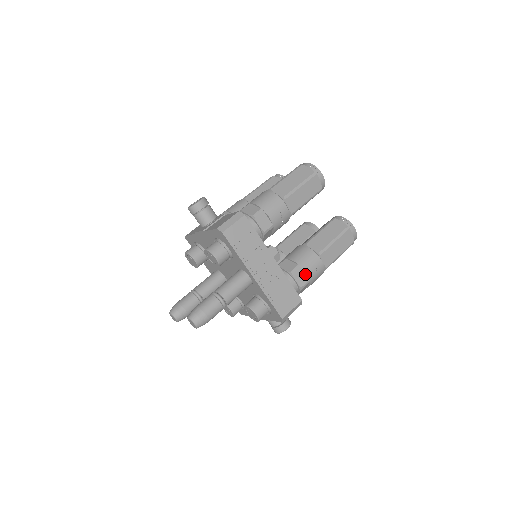
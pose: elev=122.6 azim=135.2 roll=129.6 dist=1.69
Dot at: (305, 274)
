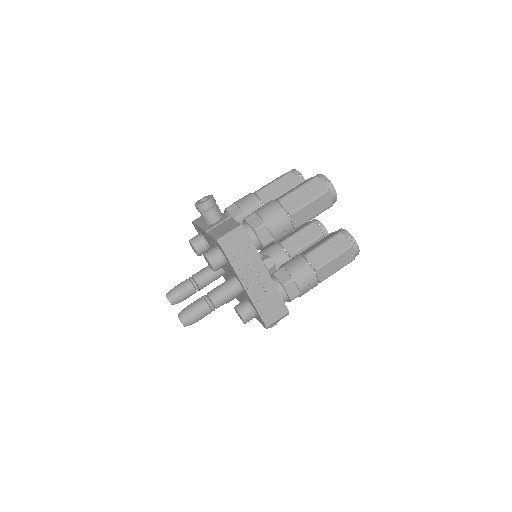
Dot at: (297, 287)
